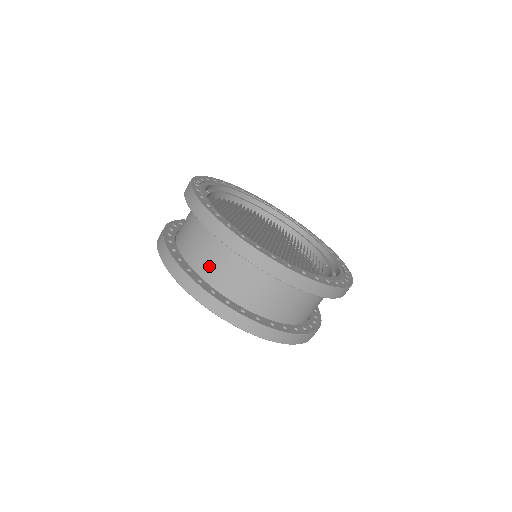
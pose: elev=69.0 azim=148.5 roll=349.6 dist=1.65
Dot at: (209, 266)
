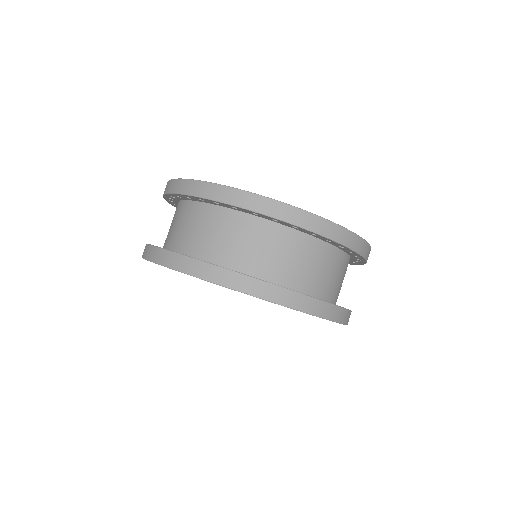
Dot at: (209, 244)
